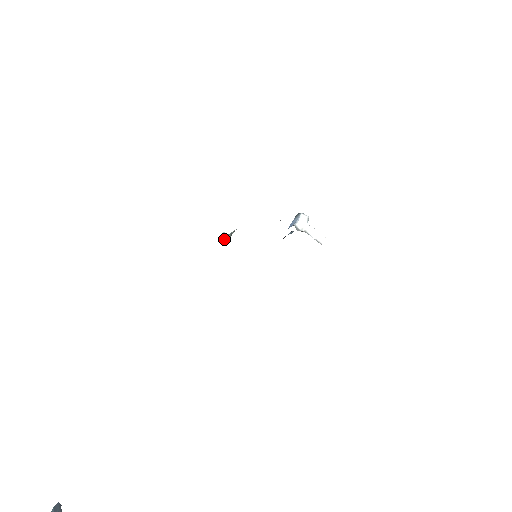
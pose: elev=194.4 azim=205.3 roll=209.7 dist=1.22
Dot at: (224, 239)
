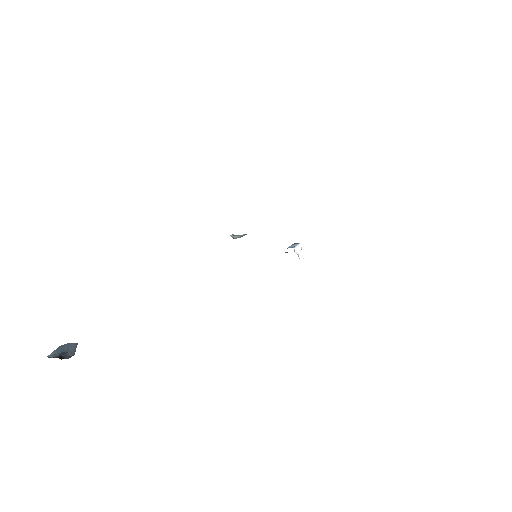
Dot at: (233, 237)
